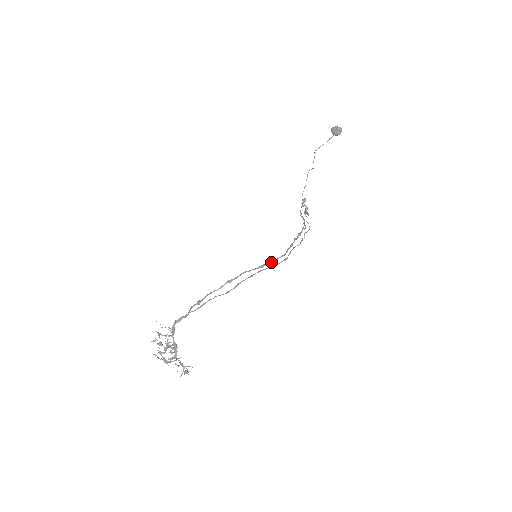
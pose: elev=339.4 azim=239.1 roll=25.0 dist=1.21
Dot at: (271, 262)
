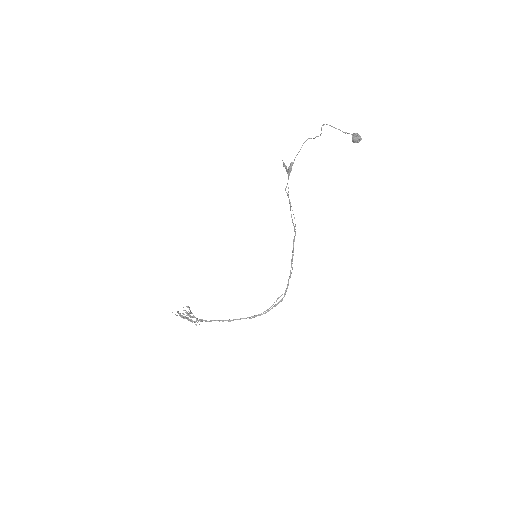
Dot at: (281, 301)
